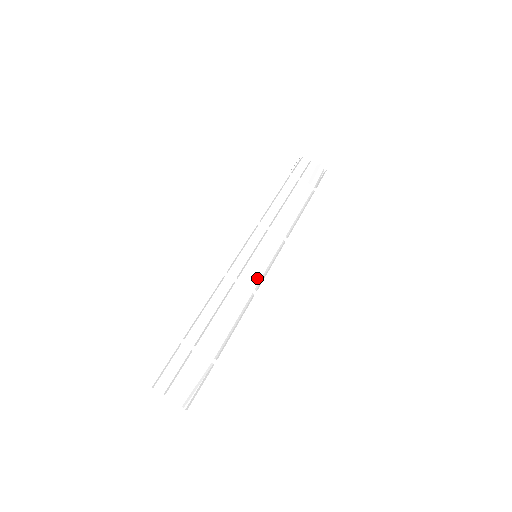
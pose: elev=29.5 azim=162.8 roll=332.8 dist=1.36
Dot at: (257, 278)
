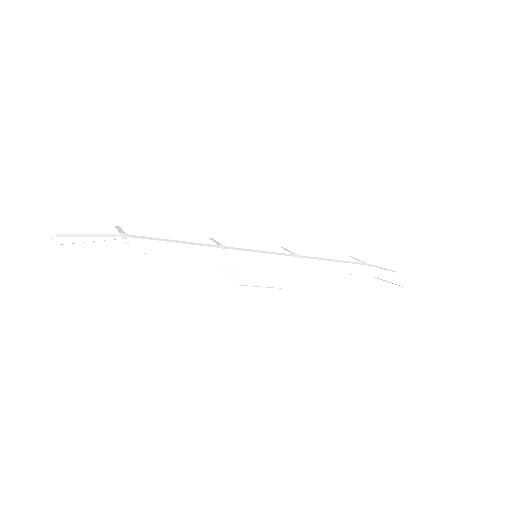
Dot at: (237, 248)
